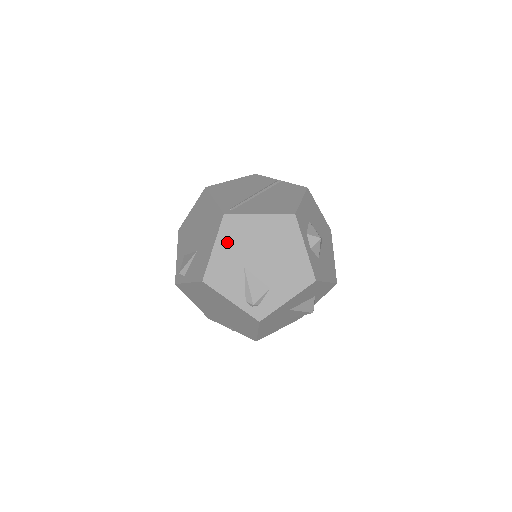
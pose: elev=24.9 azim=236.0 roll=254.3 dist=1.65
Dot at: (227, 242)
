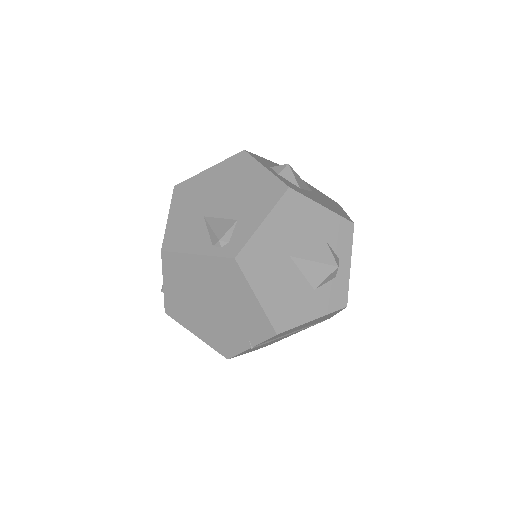
Dot at: (181, 205)
